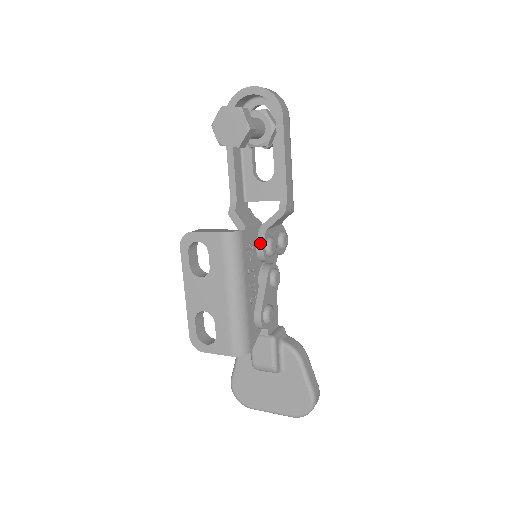
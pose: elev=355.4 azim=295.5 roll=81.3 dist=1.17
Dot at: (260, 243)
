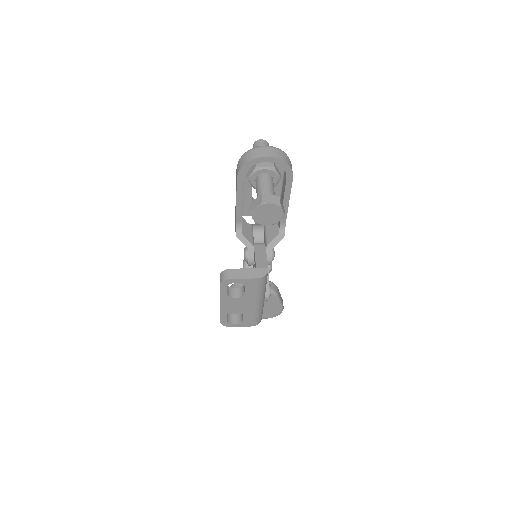
Dot at: (269, 259)
